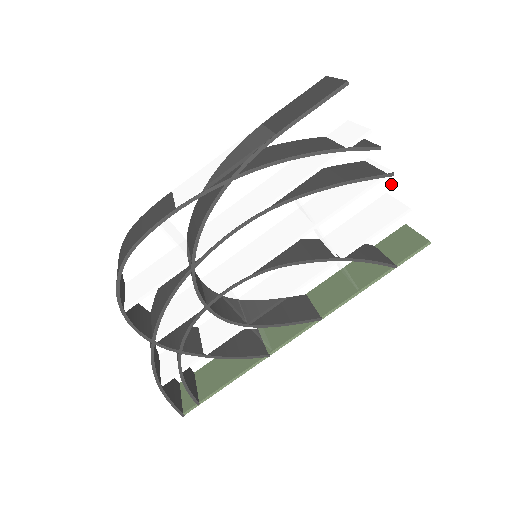
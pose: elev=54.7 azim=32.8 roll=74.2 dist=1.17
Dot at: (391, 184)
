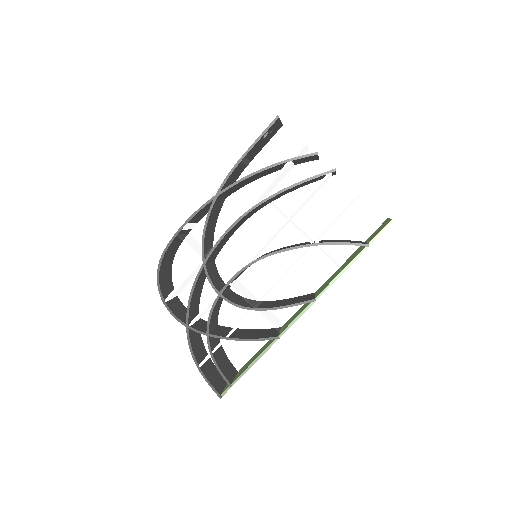
Dot at: (343, 180)
